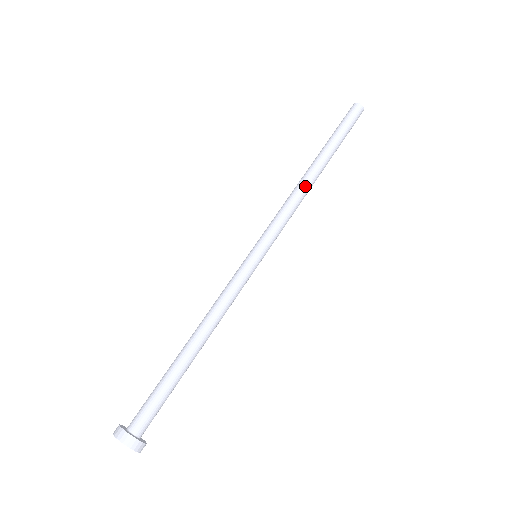
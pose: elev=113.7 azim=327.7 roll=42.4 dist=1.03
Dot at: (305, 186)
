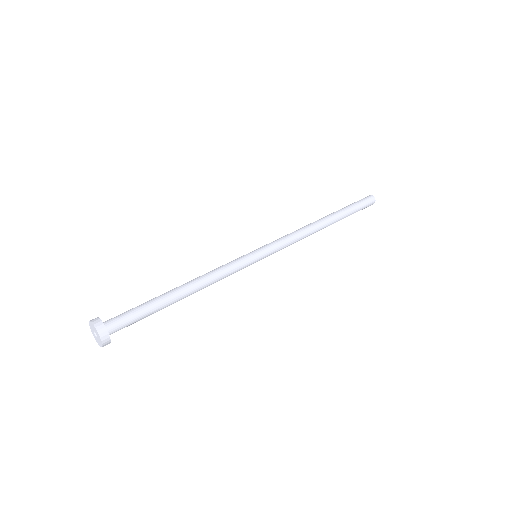
Dot at: (313, 228)
